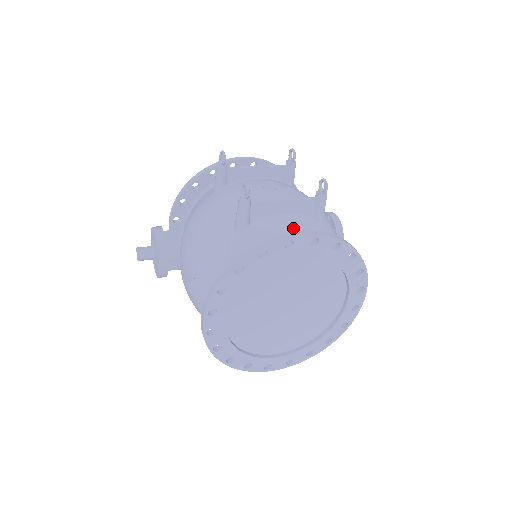
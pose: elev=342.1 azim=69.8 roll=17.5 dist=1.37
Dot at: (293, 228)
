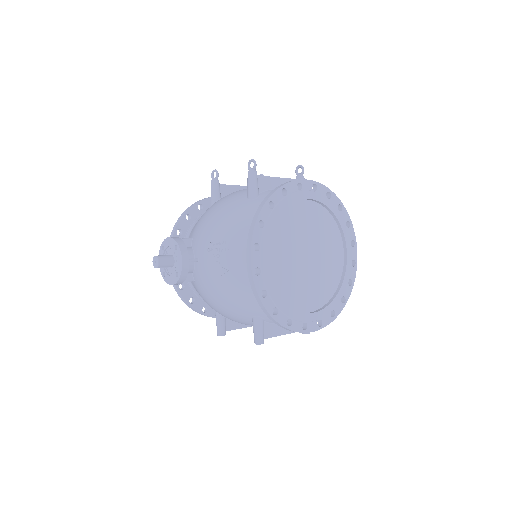
Dot at: occluded
